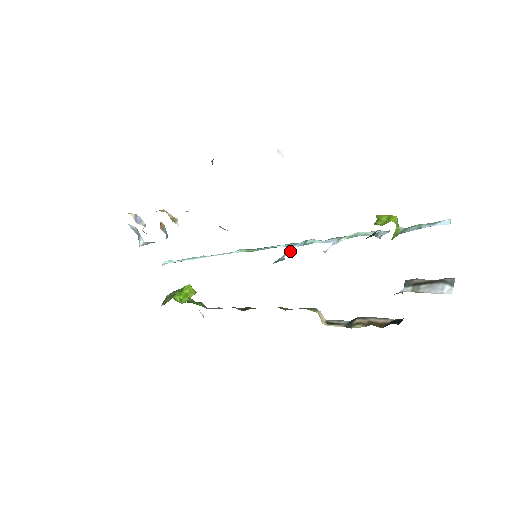
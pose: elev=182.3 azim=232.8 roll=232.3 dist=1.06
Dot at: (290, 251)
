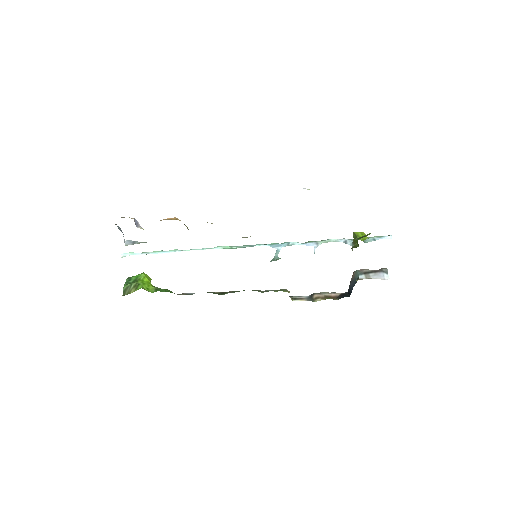
Dot at: (279, 251)
